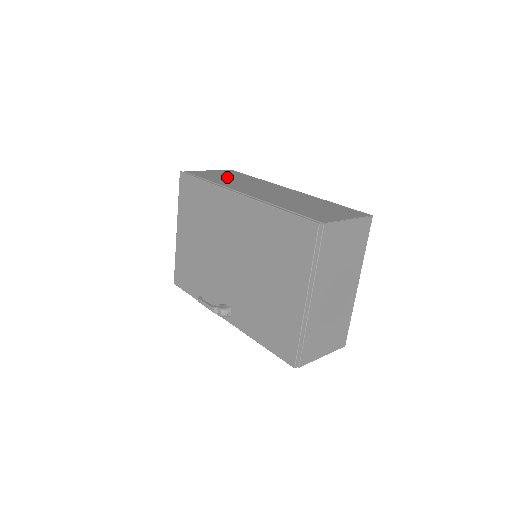
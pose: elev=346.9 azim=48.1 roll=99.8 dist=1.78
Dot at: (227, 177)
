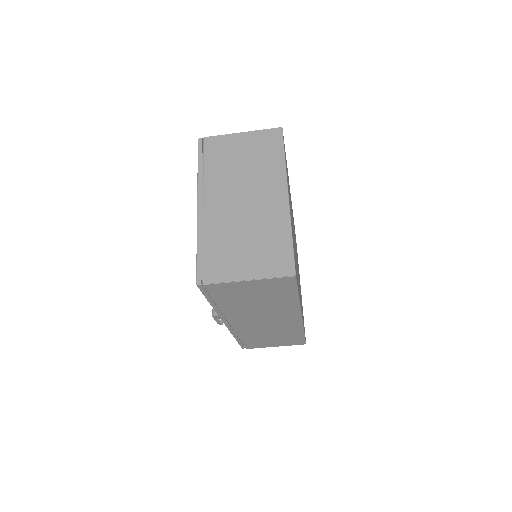
Dot at: occluded
